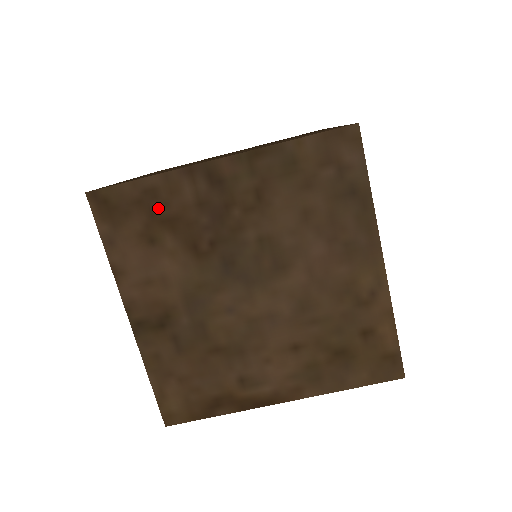
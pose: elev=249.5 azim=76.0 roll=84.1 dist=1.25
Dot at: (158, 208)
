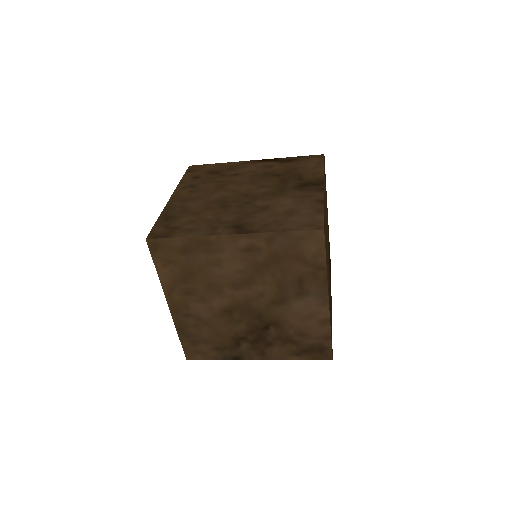
Dot at: occluded
